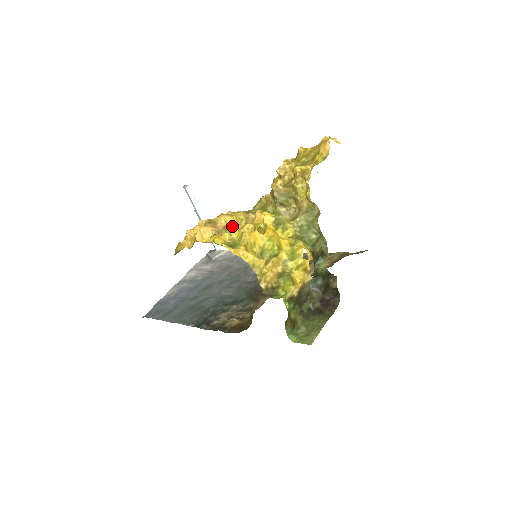
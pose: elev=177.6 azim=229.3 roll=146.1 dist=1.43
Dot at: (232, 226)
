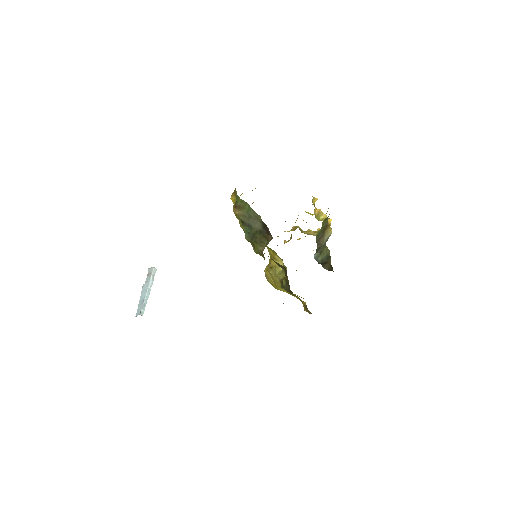
Dot at: occluded
